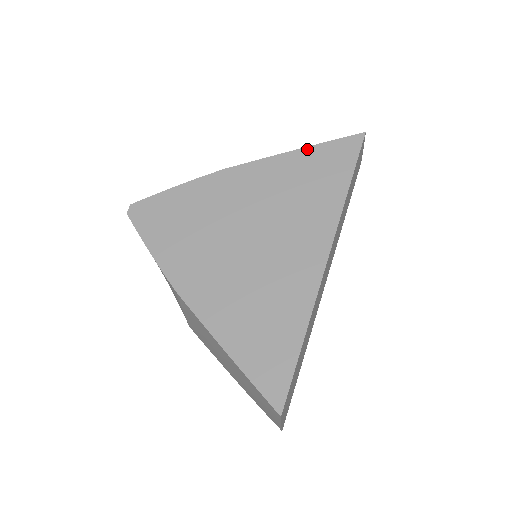
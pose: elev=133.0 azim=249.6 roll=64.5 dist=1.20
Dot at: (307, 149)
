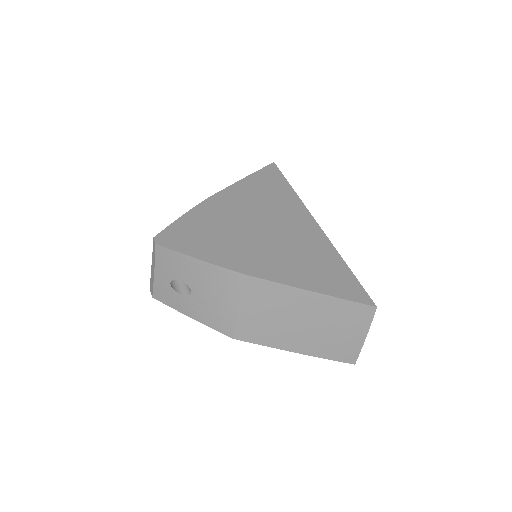
Dot at: (250, 176)
